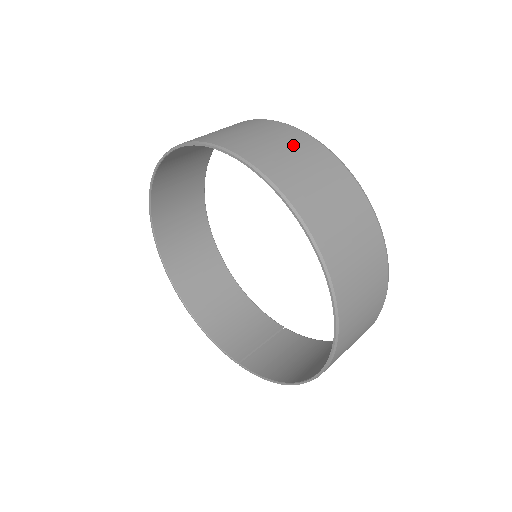
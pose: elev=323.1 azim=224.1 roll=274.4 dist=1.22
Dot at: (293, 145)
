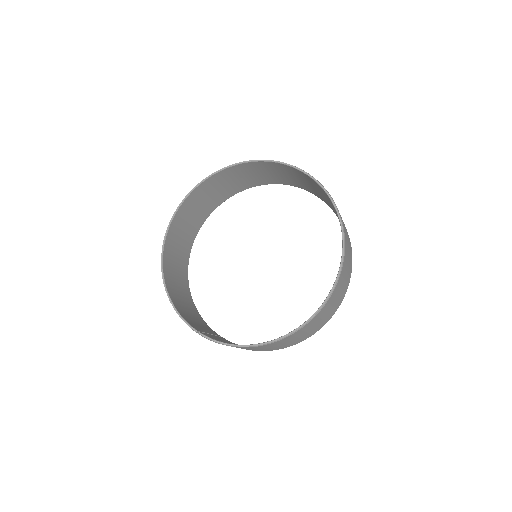
Dot at: occluded
